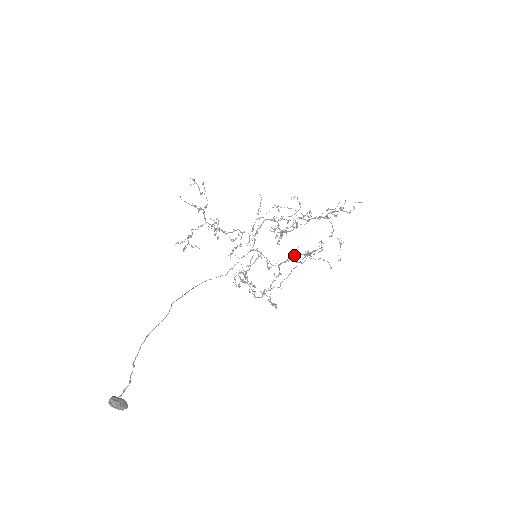
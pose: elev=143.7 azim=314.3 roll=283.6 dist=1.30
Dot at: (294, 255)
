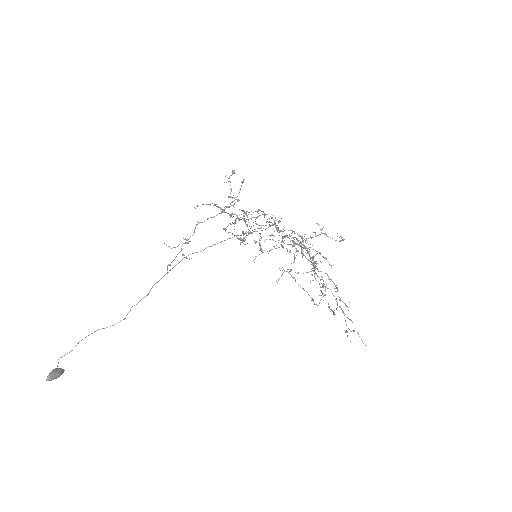
Dot at: (305, 248)
